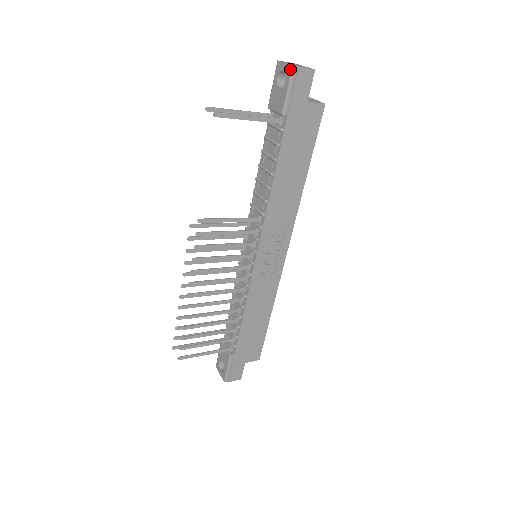
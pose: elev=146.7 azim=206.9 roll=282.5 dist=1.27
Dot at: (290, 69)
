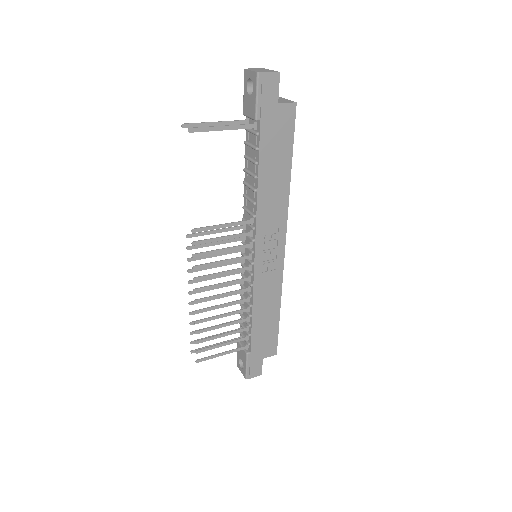
Dot at: (255, 76)
